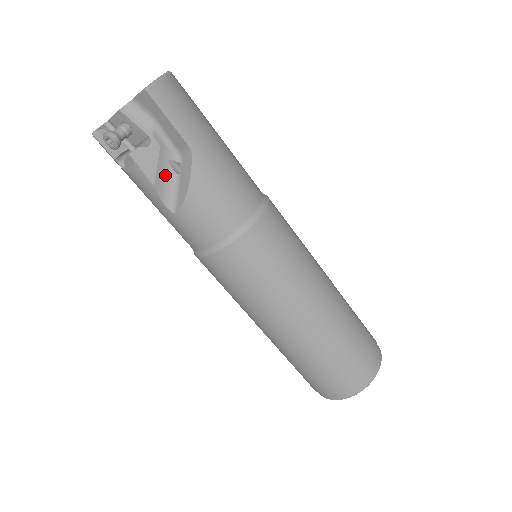
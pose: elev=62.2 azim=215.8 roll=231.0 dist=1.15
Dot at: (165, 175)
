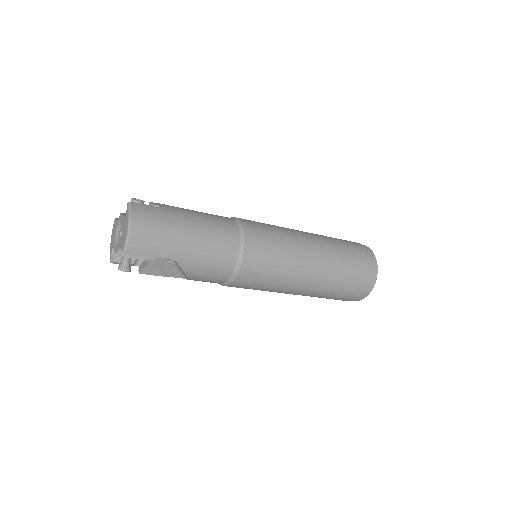
Dot at: (168, 268)
